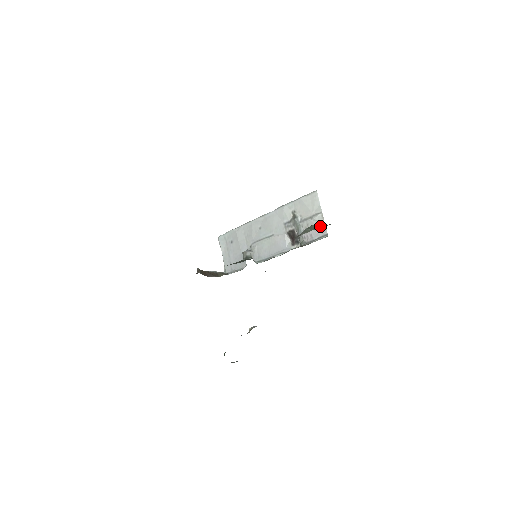
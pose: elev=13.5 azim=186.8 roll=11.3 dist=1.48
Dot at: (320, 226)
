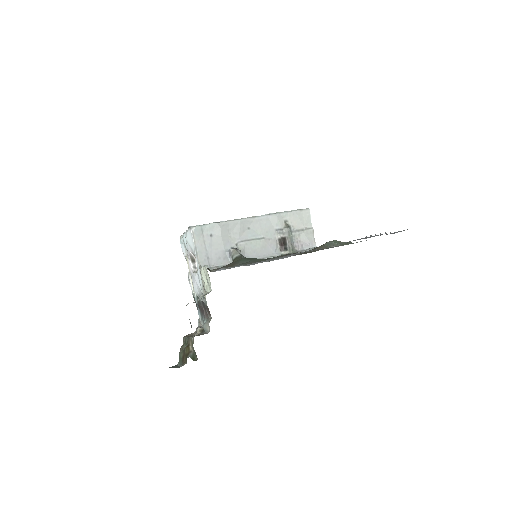
Dot at: (343, 242)
